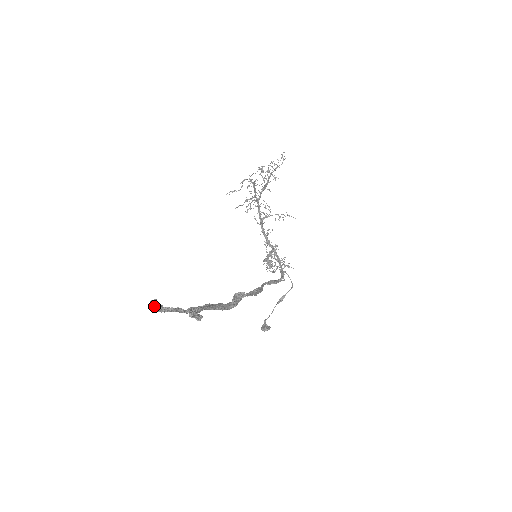
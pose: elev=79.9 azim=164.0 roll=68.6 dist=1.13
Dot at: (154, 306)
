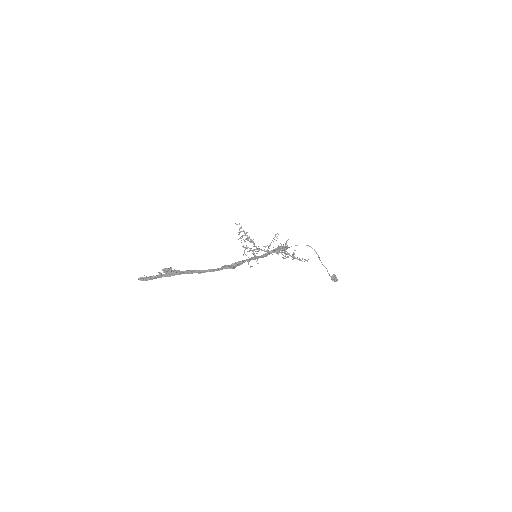
Dot at: (141, 279)
